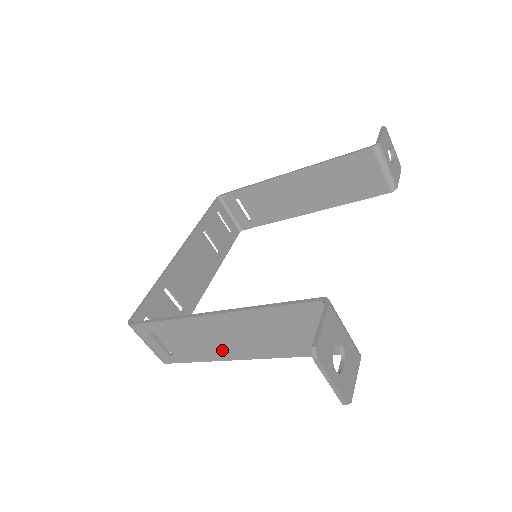
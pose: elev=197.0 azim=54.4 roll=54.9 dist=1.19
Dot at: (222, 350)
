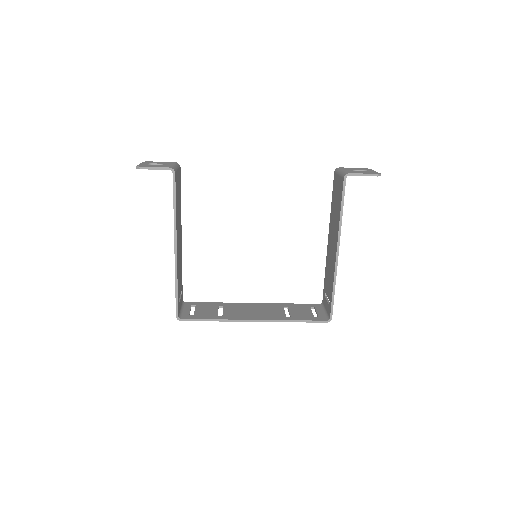
Dot at: occluded
